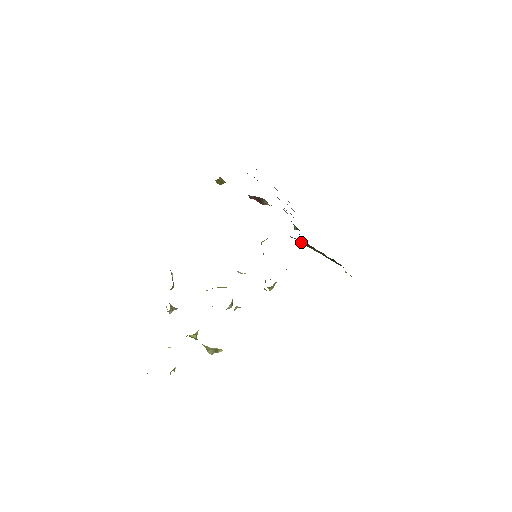
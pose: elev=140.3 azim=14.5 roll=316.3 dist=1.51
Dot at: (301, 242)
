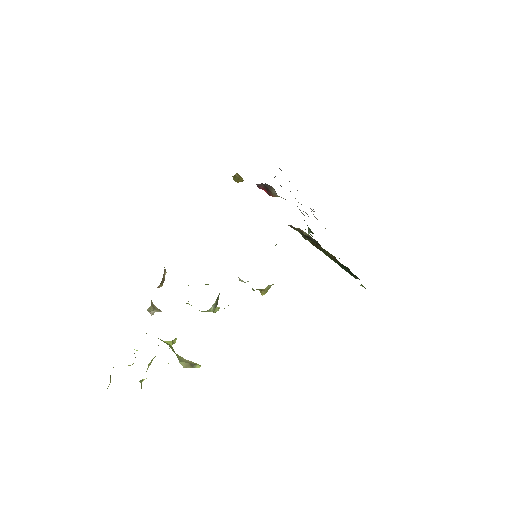
Dot at: (305, 236)
